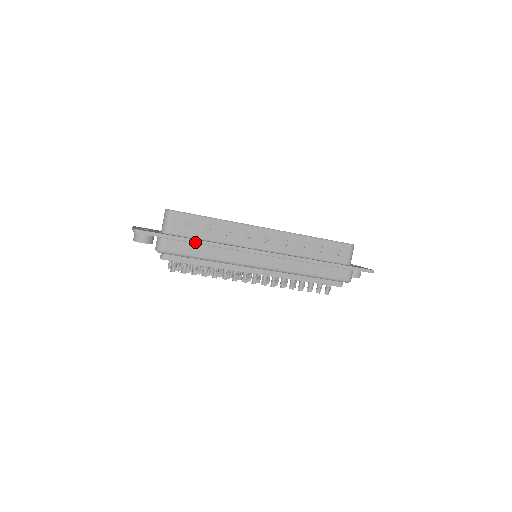
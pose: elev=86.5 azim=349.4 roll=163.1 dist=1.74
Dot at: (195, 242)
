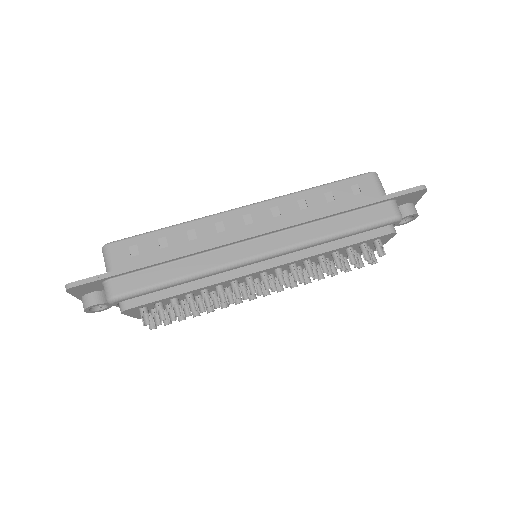
Dot at: (150, 264)
